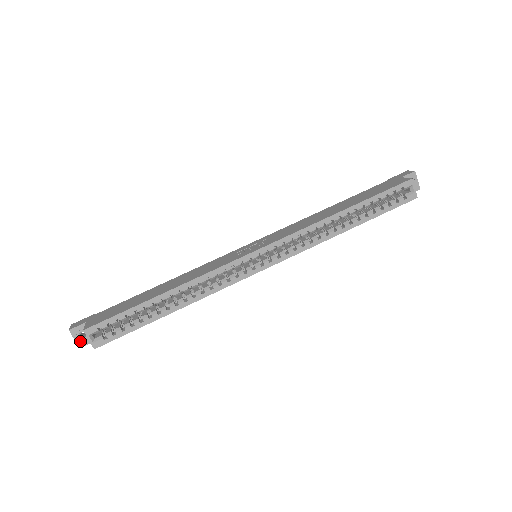
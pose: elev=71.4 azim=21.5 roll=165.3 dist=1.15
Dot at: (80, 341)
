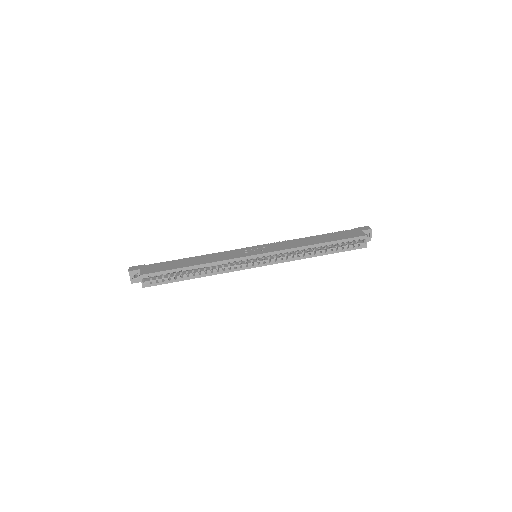
Dot at: (133, 279)
